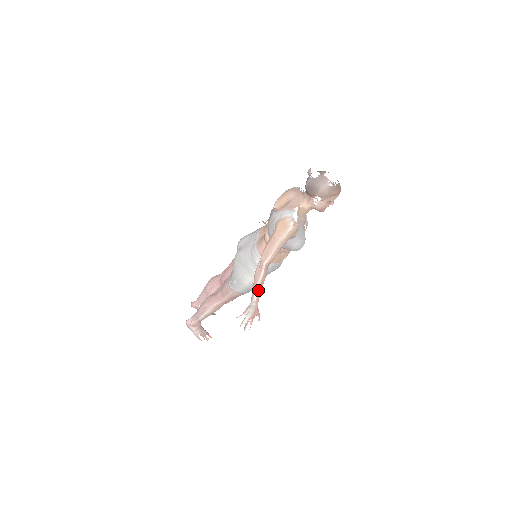
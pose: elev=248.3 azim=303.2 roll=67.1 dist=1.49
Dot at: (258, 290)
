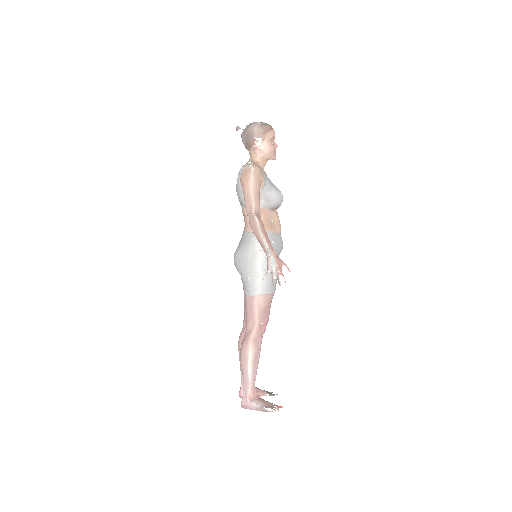
Dot at: (264, 237)
